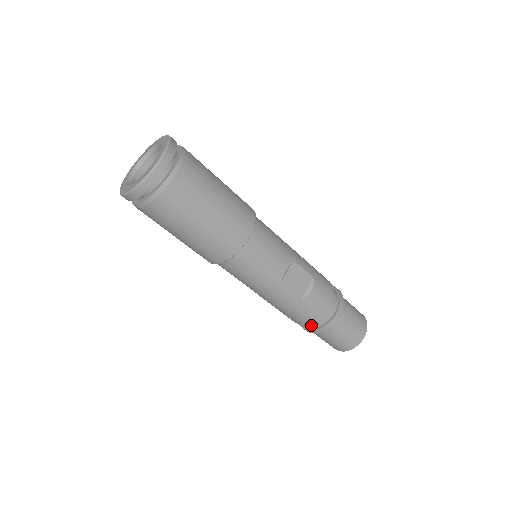
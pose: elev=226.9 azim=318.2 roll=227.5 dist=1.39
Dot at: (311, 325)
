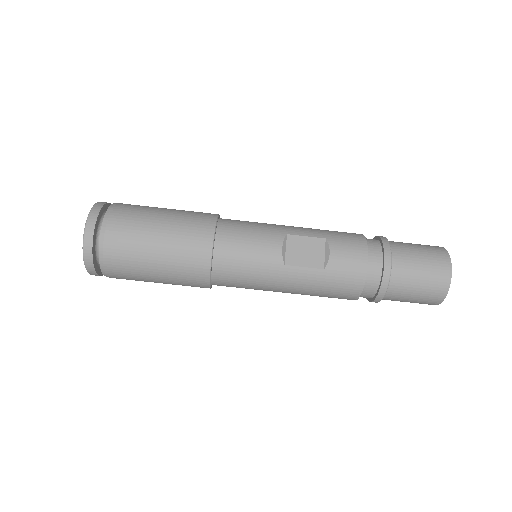
Dot at: (369, 291)
